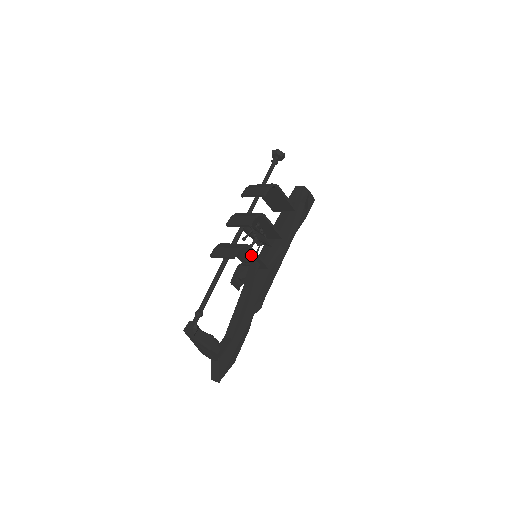
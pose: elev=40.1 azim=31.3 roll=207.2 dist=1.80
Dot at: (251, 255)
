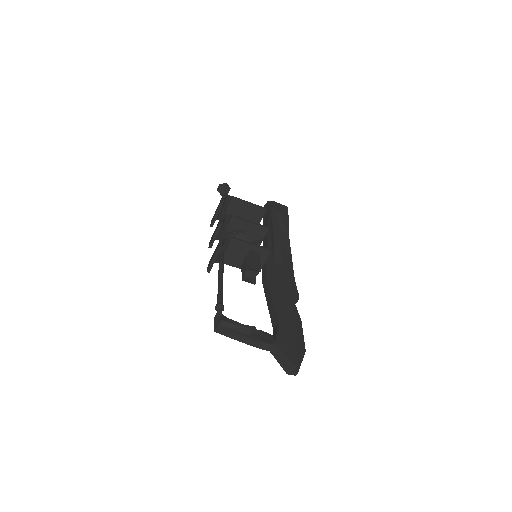
Dot at: (243, 248)
